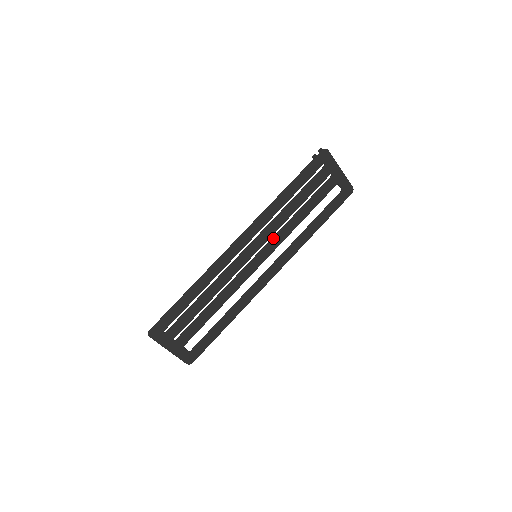
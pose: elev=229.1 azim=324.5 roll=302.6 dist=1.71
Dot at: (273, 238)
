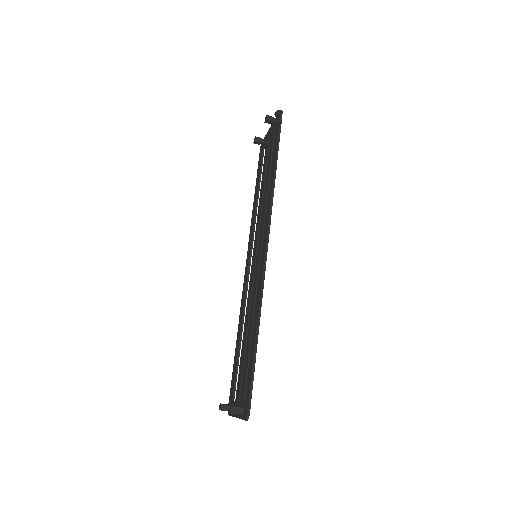
Dot at: occluded
